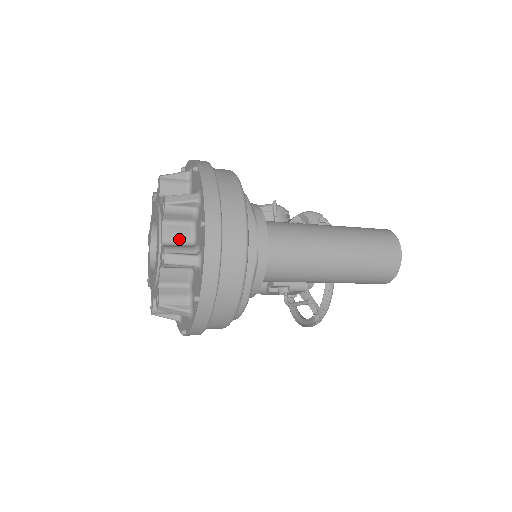
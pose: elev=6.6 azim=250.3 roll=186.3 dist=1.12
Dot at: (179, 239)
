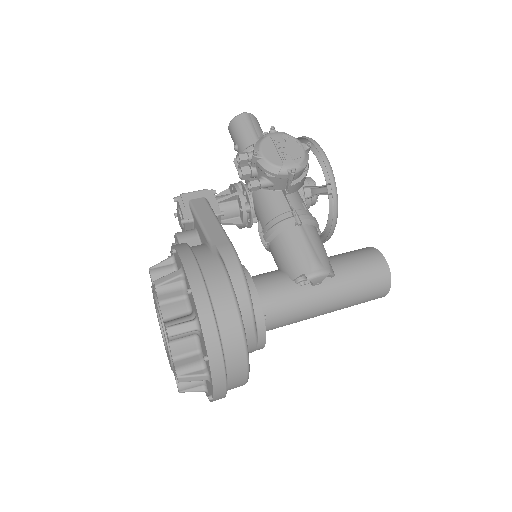
Dot at: occluded
